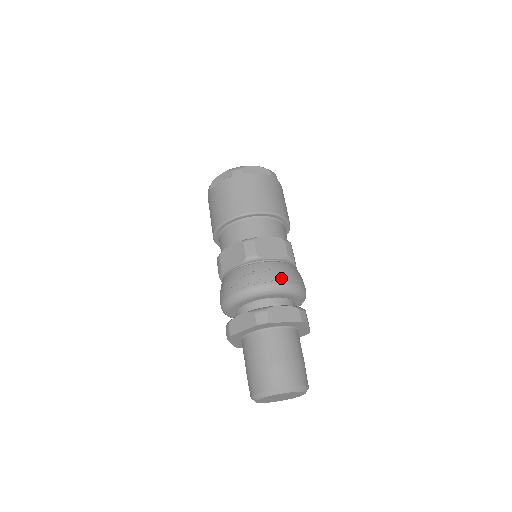
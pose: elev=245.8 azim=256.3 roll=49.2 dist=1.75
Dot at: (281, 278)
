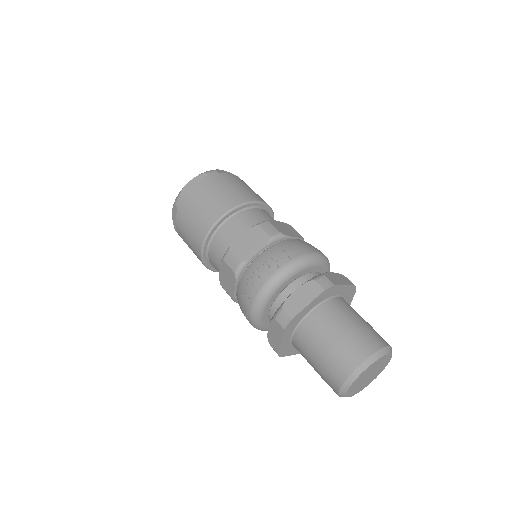
Dot at: (275, 265)
